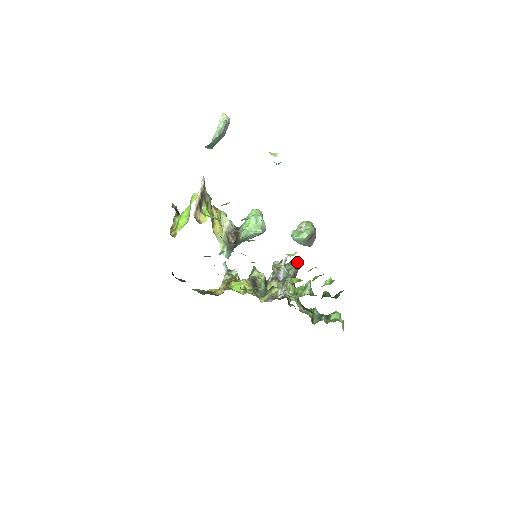
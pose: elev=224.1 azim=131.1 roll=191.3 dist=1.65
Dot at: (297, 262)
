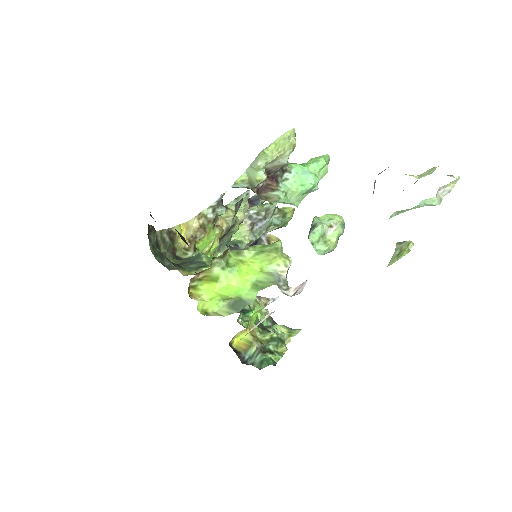
Dot at: (288, 220)
